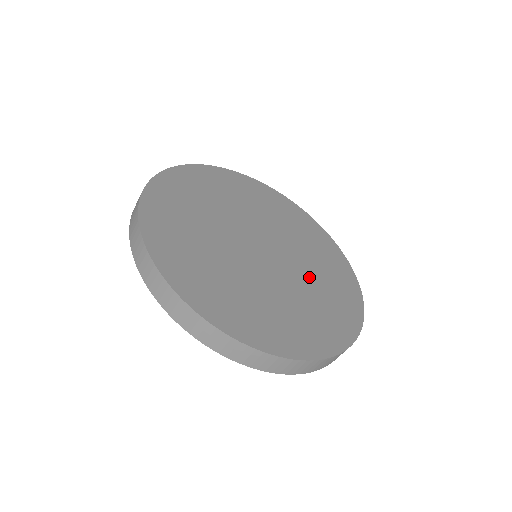
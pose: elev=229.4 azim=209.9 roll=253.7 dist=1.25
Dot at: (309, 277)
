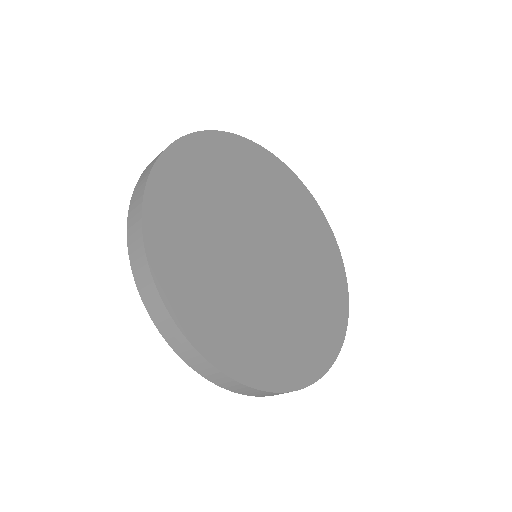
Dot at: (281, 311)
